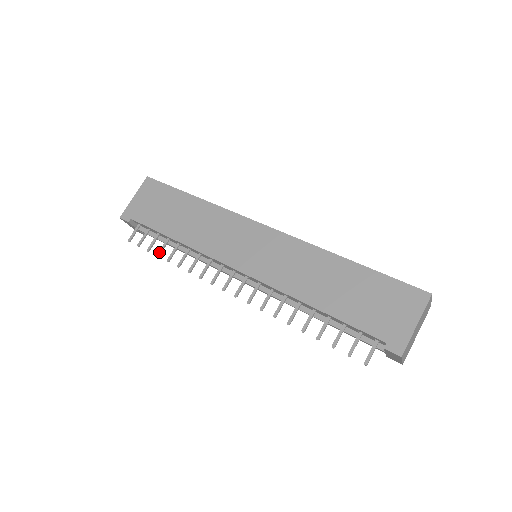
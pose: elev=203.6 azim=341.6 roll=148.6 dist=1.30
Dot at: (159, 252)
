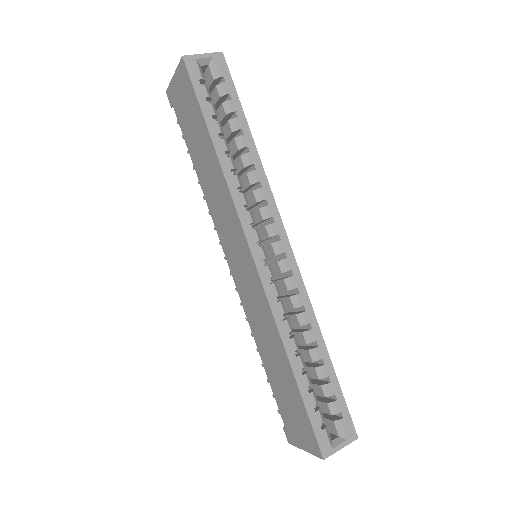
Dot at: (193, 166)
